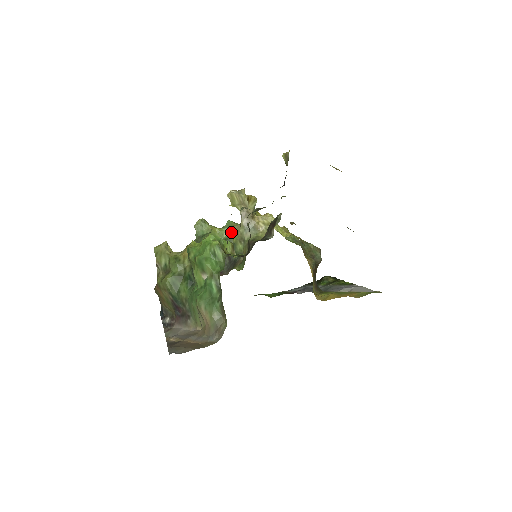
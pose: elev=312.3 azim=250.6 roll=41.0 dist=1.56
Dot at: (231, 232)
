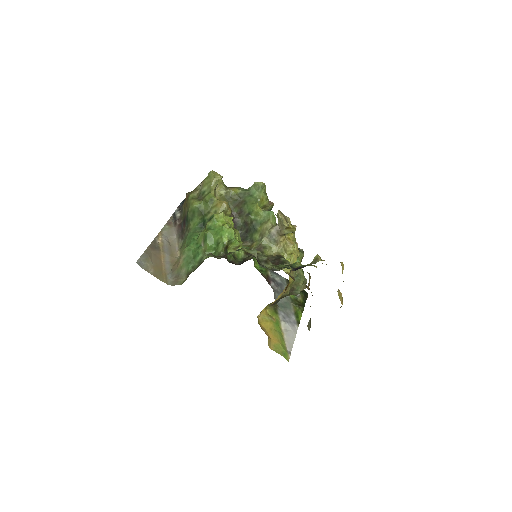
Dot at: (264, 221)
